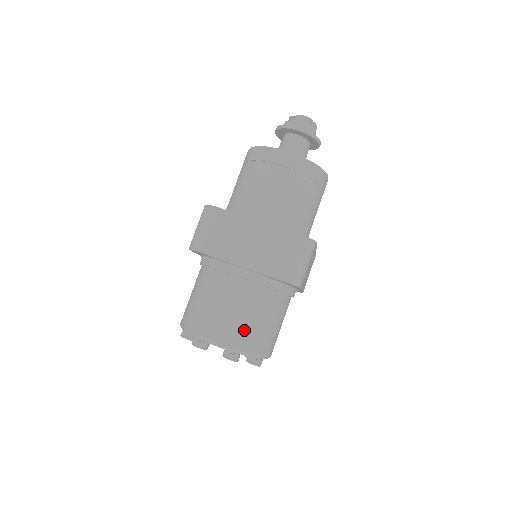
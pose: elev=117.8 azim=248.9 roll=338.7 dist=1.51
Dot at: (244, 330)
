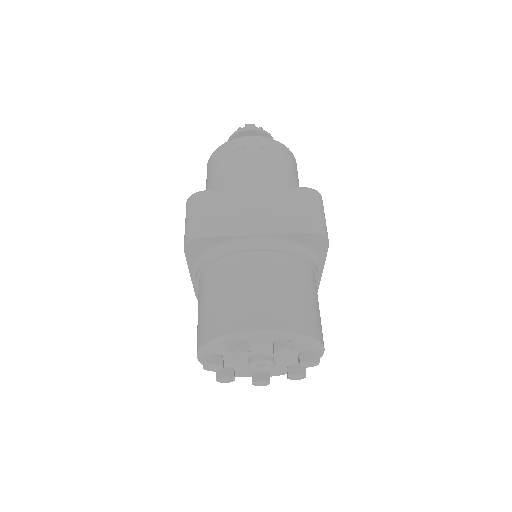
Dot at: (289, 306)
